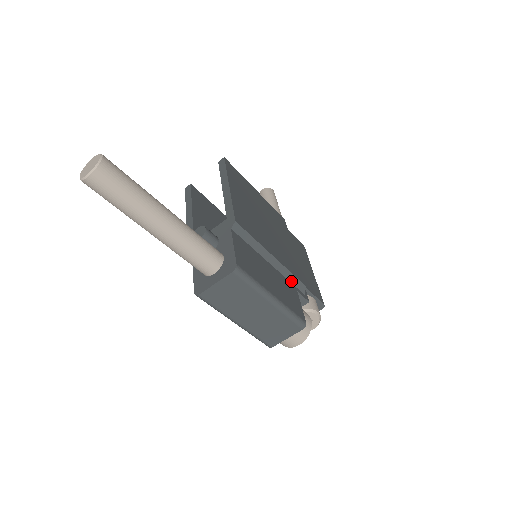
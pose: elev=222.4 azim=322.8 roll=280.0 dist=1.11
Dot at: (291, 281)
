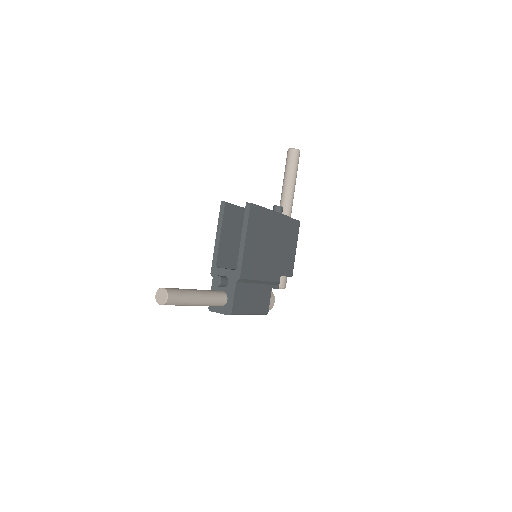
Dot at: (270, 284)
